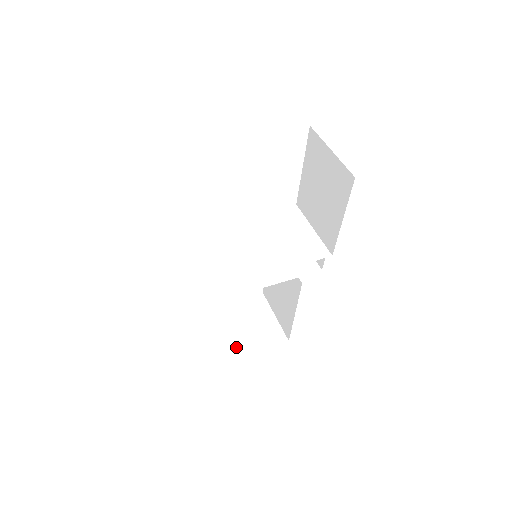
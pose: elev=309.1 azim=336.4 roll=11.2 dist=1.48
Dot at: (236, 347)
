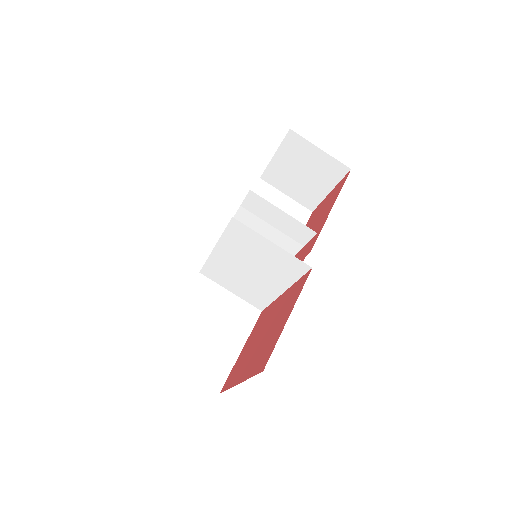
Dot at: (312, 192)
